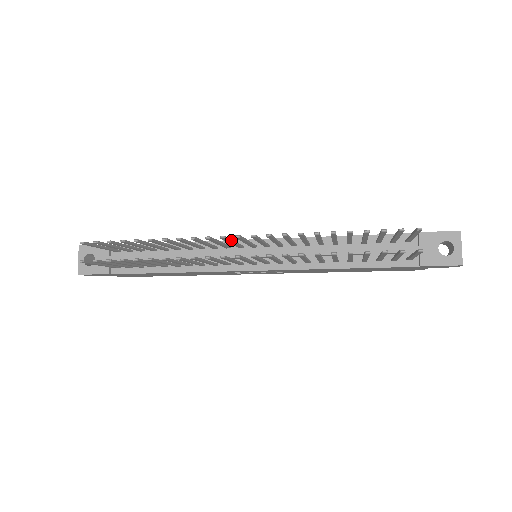
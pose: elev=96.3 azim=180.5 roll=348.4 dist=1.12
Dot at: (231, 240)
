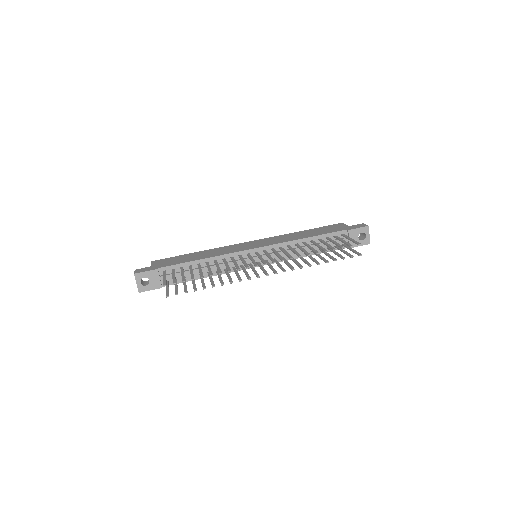
Dot at: (255, 262)
